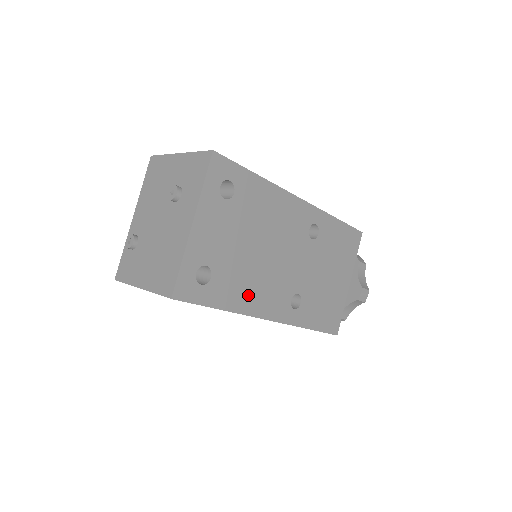
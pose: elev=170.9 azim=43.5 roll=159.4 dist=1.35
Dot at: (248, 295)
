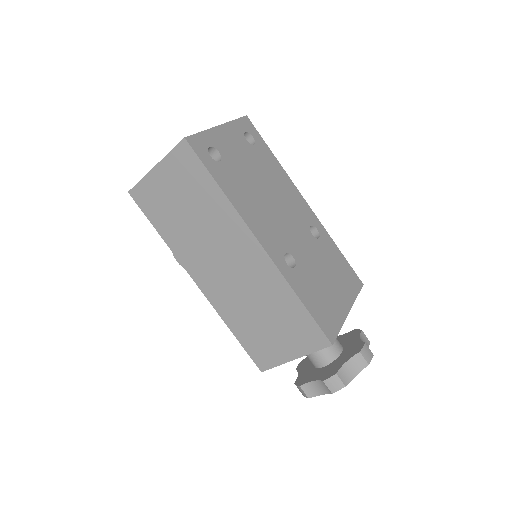
Dot at: (246, 205)
